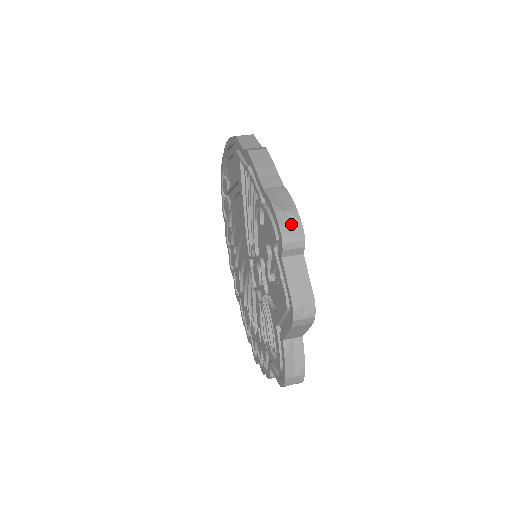
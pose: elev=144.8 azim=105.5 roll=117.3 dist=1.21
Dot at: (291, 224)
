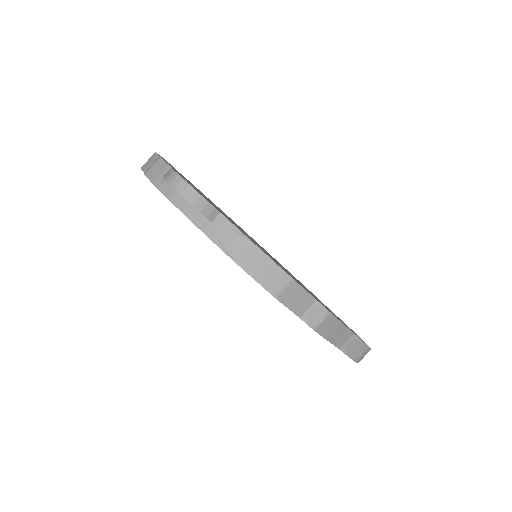
Dot at: occluded
